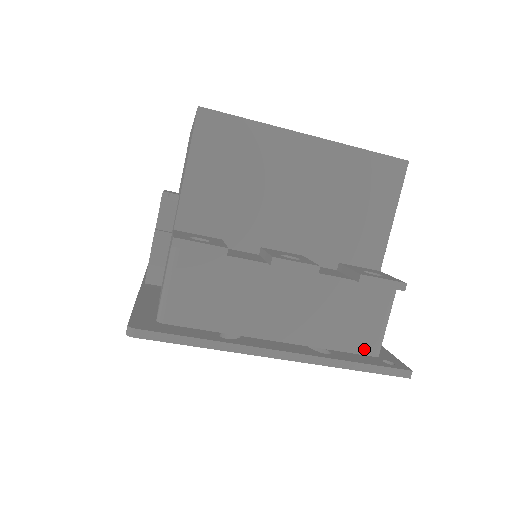
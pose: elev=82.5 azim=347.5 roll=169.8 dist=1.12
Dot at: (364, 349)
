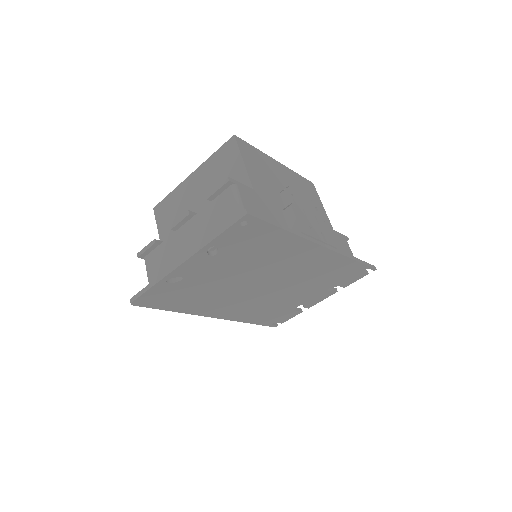
Dot at: occluded
